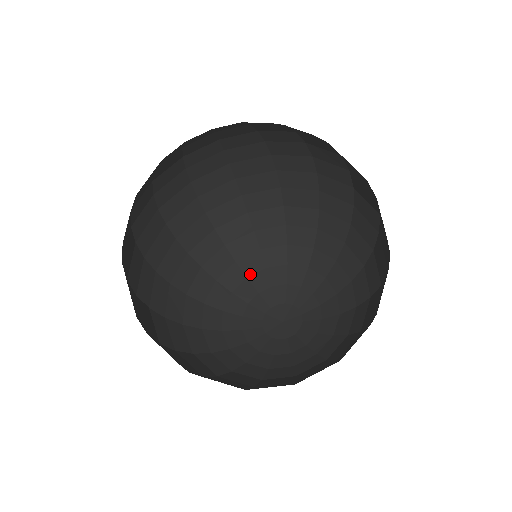
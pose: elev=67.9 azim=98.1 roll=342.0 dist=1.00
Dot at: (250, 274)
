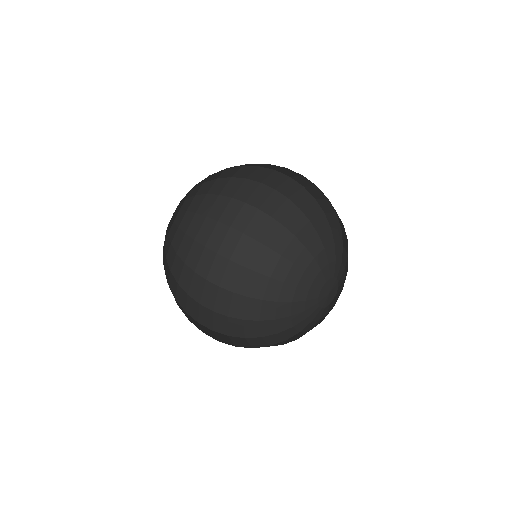
Dot at: (315, 255)
